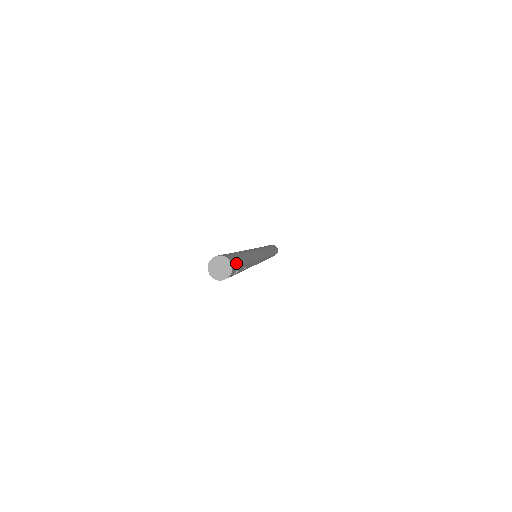
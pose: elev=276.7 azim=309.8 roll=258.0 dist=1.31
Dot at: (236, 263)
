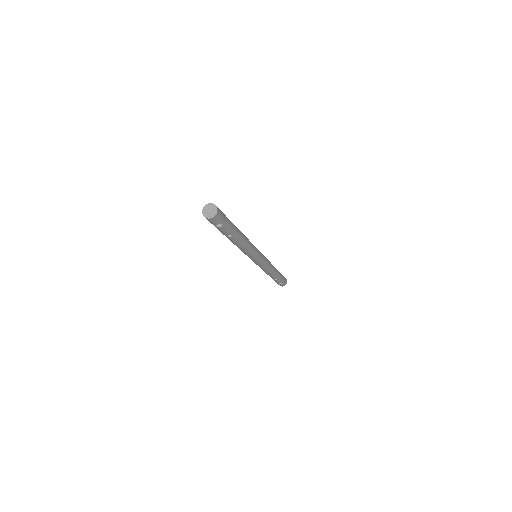
Dot at: (222, 219)
